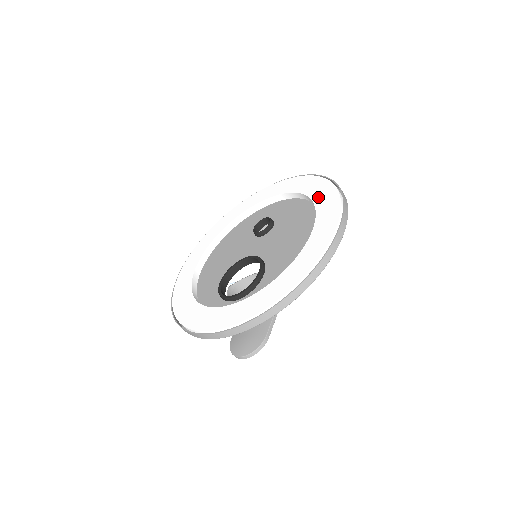
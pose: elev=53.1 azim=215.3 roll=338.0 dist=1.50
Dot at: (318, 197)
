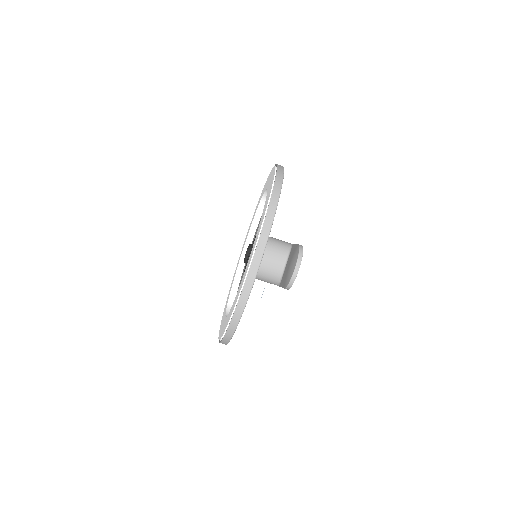
Dot at: (260, 199)
